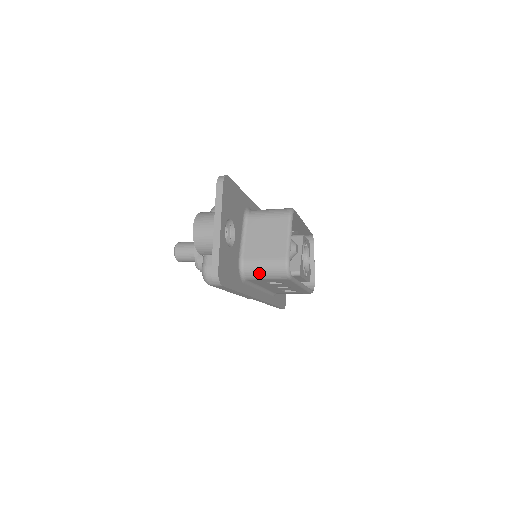
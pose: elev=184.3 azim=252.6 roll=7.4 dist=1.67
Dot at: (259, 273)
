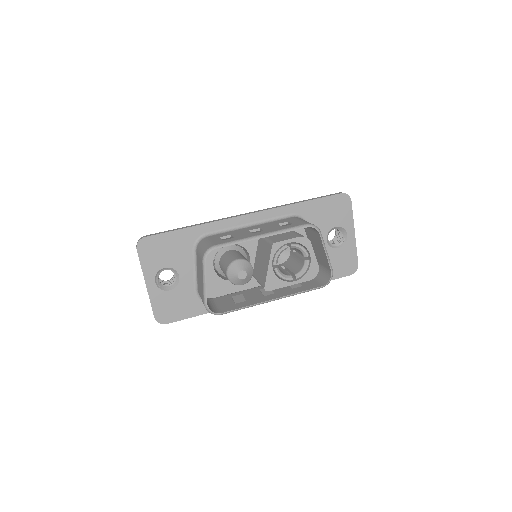
Dot at: occluded
